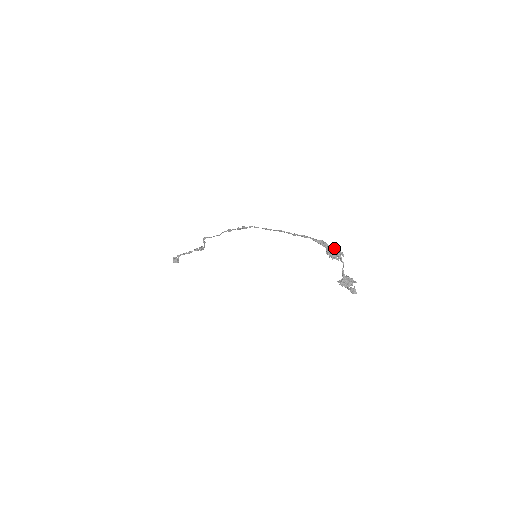
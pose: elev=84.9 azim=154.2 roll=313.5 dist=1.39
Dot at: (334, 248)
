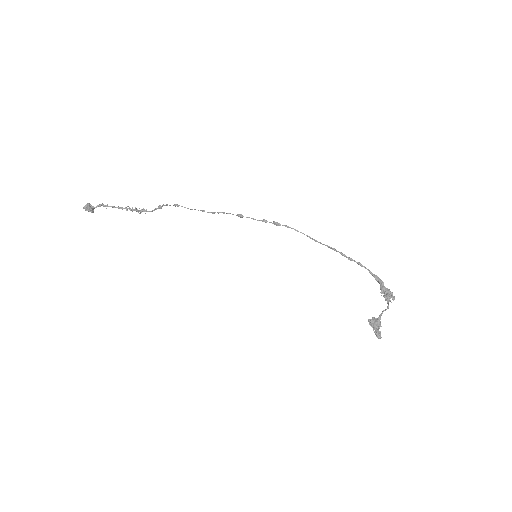
Dot at: (389, 289)
